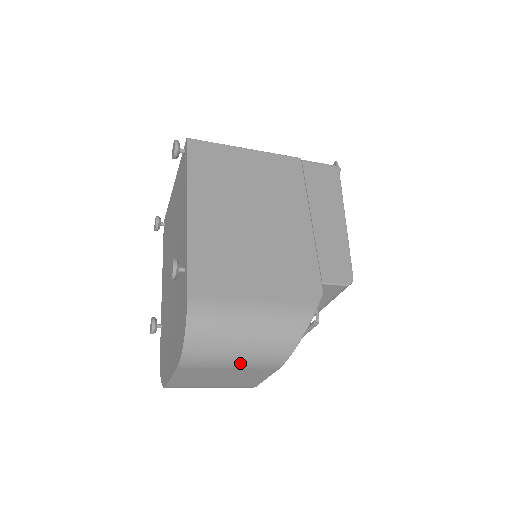
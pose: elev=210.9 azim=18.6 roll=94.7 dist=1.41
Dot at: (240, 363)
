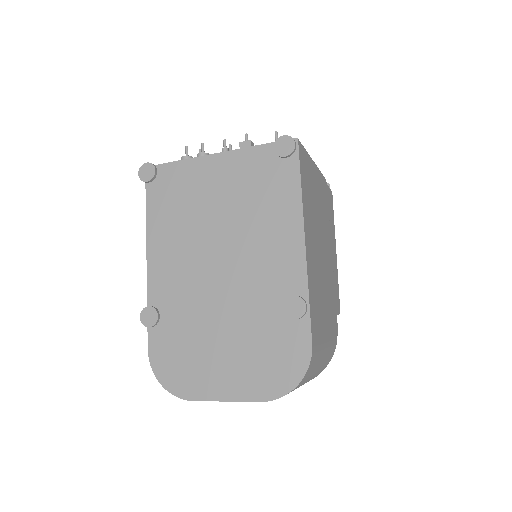
Dot at: occluded
